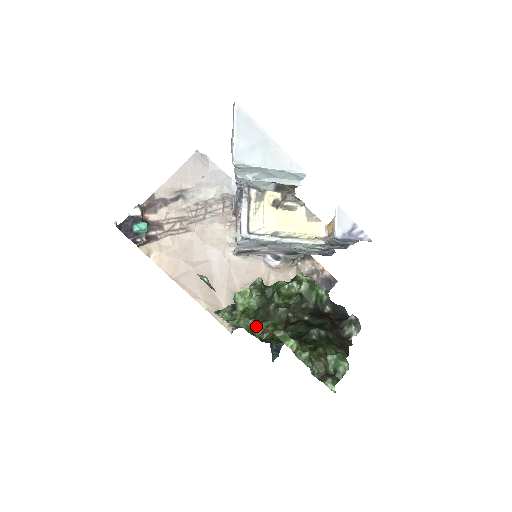
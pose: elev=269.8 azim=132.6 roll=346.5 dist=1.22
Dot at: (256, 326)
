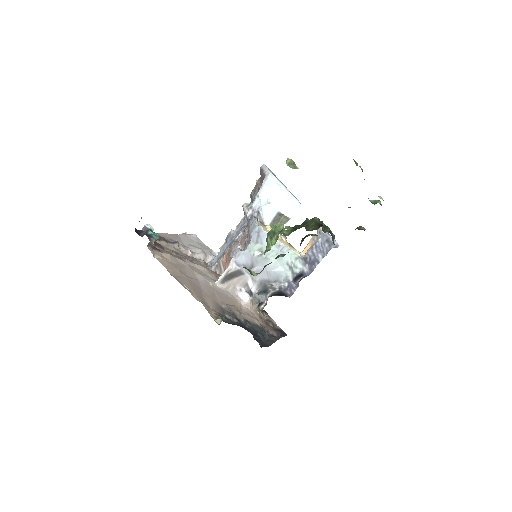
Dot at: occluded
